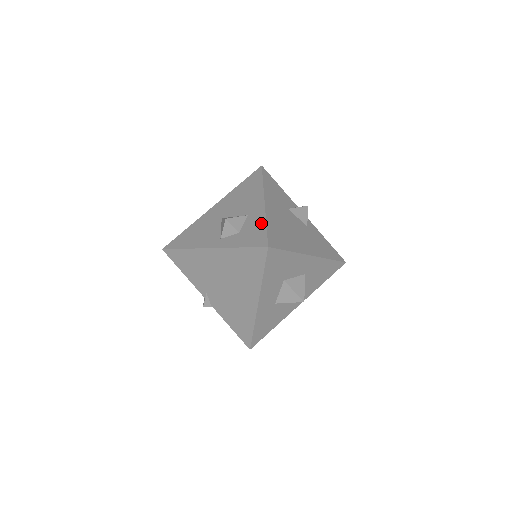
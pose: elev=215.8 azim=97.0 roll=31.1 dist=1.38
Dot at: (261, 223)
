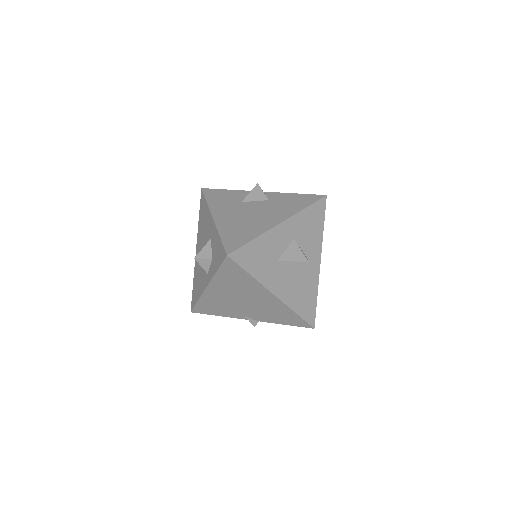
Dot at: (217, 239)
